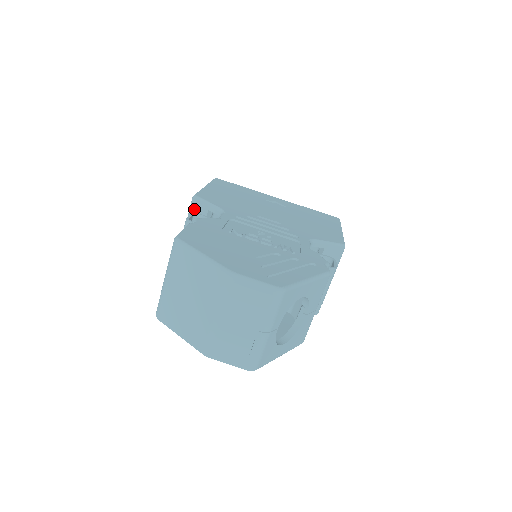
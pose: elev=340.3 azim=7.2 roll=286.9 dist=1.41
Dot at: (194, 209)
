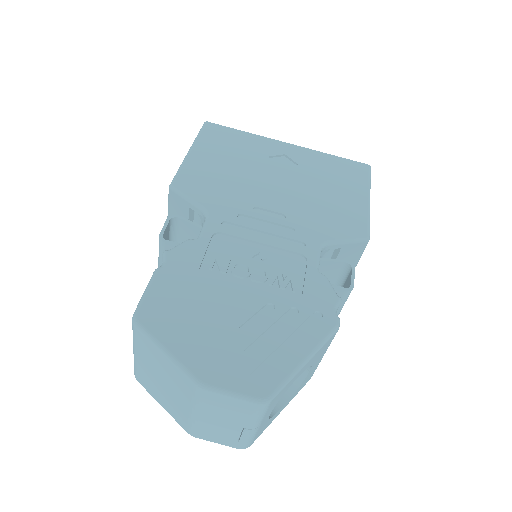
Dot at: (173, 202)
